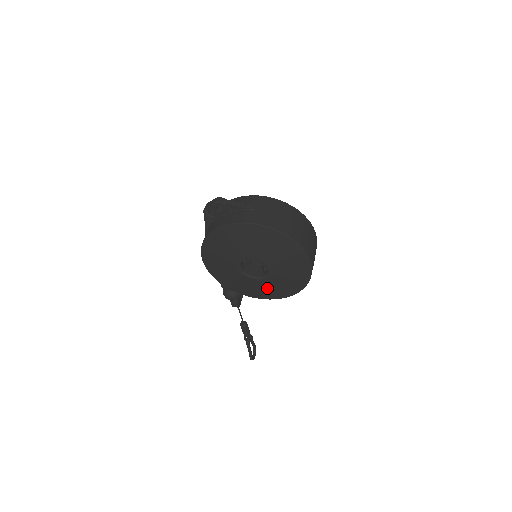
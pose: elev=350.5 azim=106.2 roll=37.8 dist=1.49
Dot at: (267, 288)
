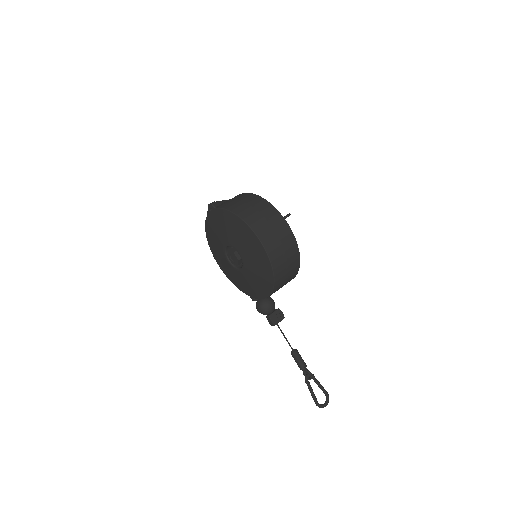
Dot at: (254, 280)
